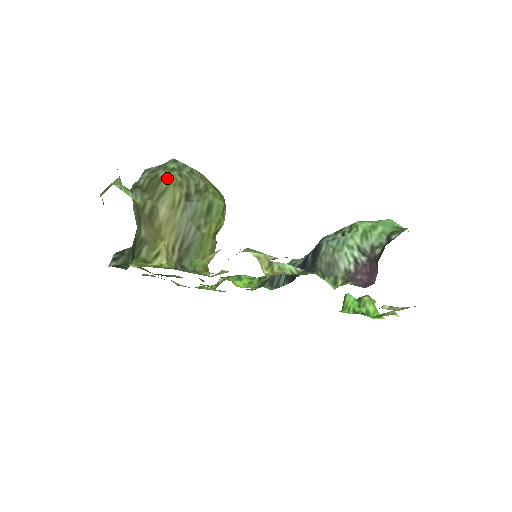
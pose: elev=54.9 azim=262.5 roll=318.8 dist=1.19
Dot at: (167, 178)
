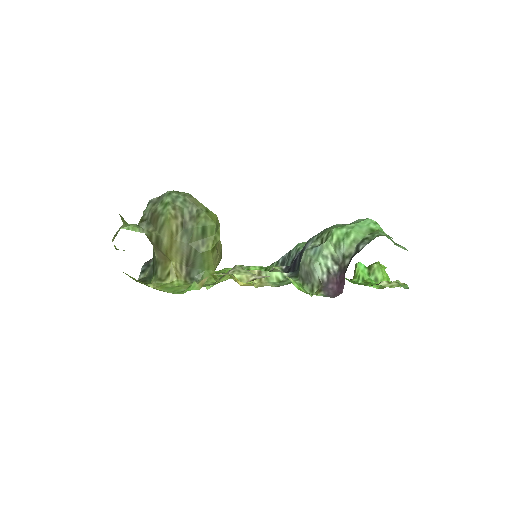
Dot at: (163, 213)
